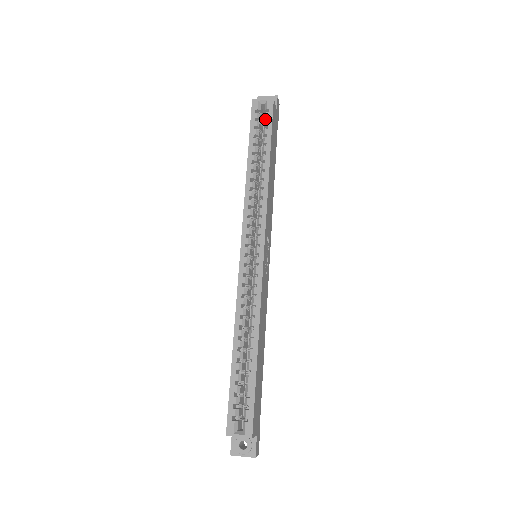
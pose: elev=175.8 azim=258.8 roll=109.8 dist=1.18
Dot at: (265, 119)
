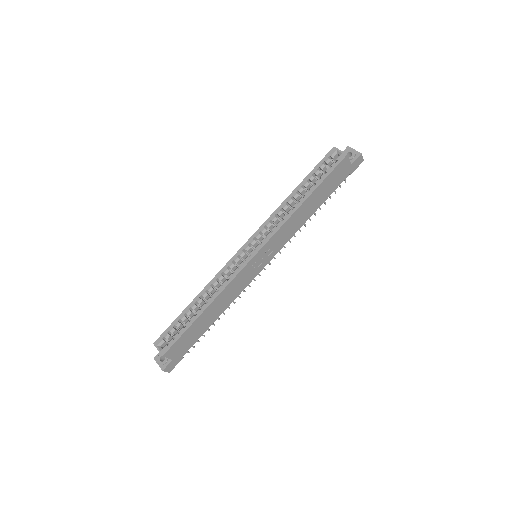
Dot at: (331, 166)
